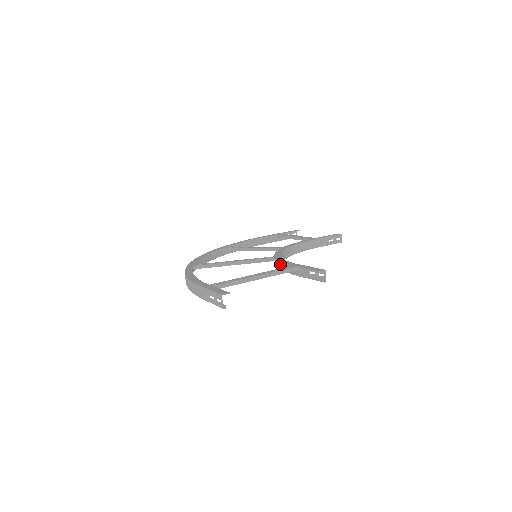
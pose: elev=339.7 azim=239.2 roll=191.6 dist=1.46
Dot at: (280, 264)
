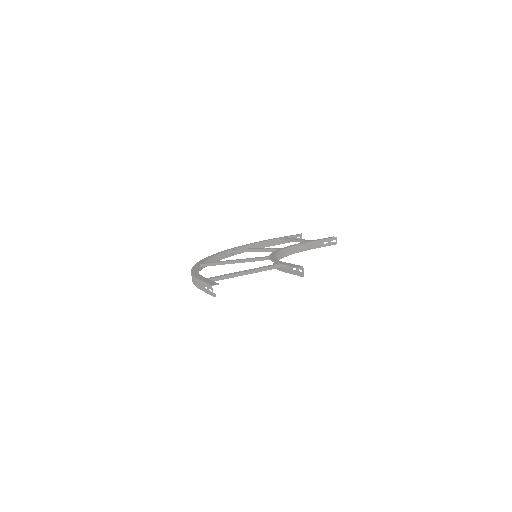
Dot at: occluded
